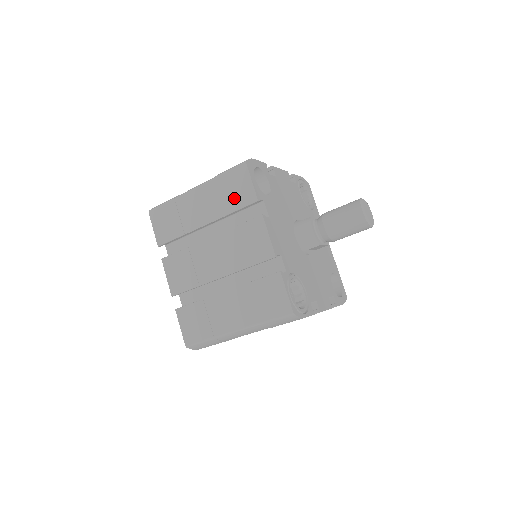
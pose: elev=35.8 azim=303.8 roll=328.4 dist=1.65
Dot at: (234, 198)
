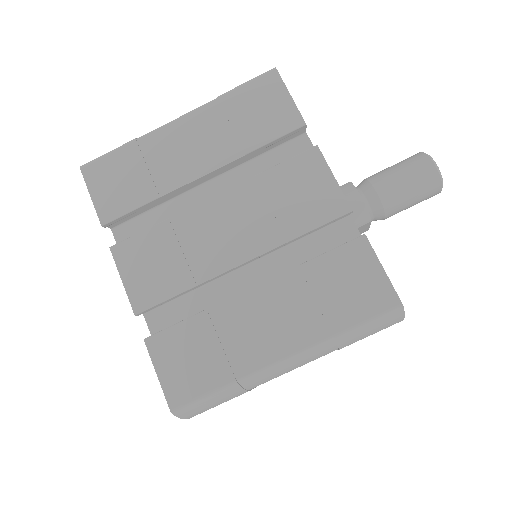
Dot at: (259, 125)
